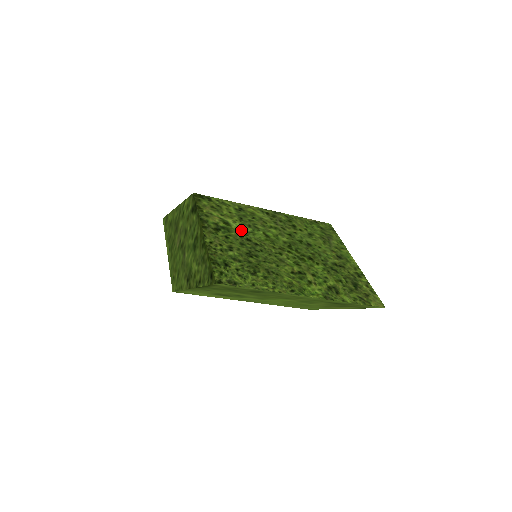
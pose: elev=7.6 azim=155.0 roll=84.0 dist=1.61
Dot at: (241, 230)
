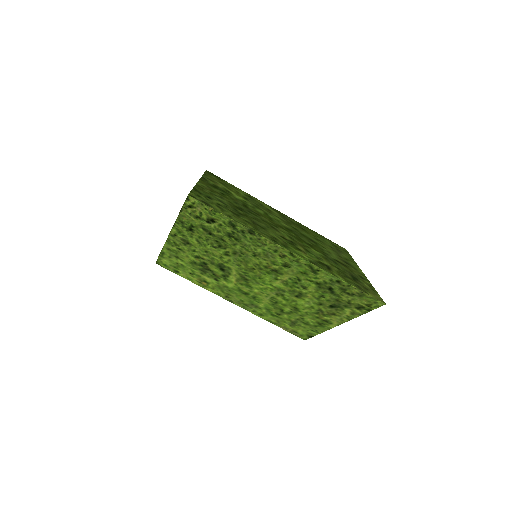
Dot at: (241, 200)
